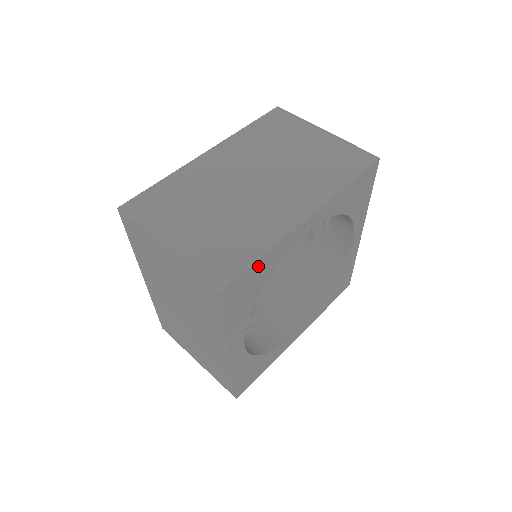
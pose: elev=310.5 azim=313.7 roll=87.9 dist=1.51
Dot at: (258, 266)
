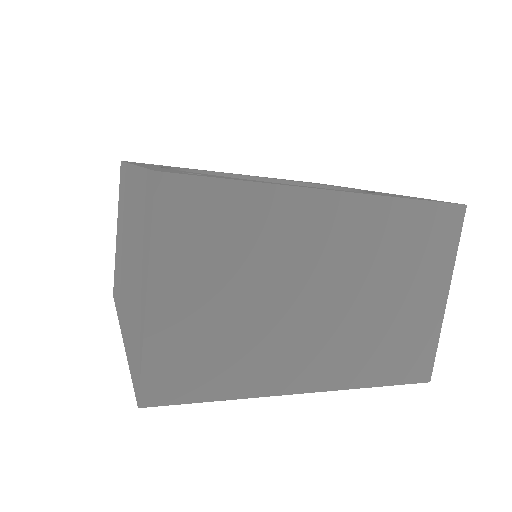
Dot at: occluded
